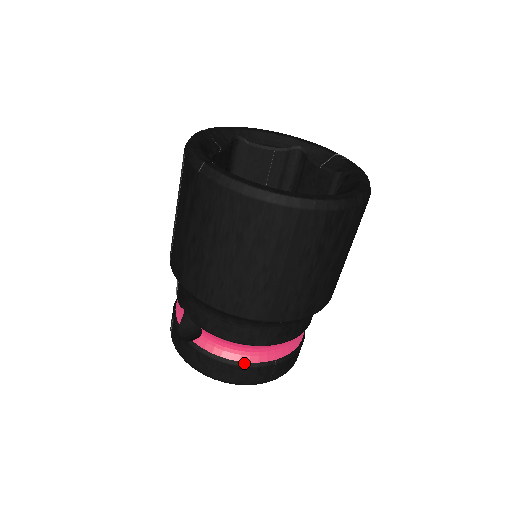
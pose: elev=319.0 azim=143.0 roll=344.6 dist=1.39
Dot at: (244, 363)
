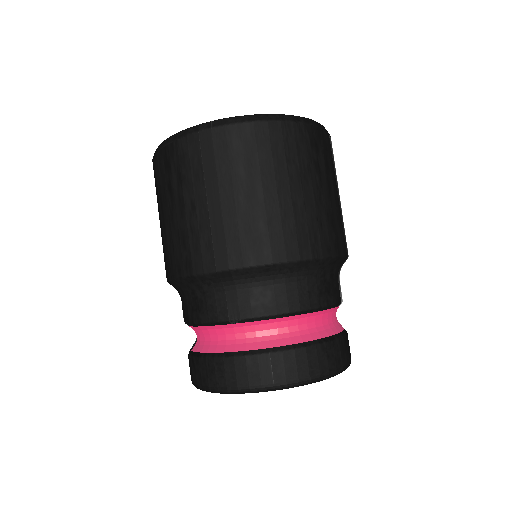
Dot at: (229, 353)
